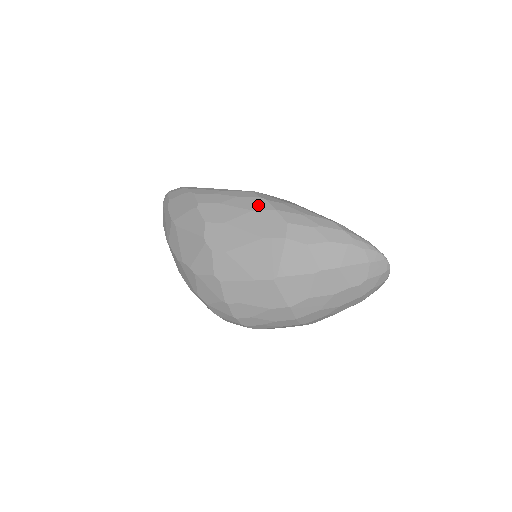
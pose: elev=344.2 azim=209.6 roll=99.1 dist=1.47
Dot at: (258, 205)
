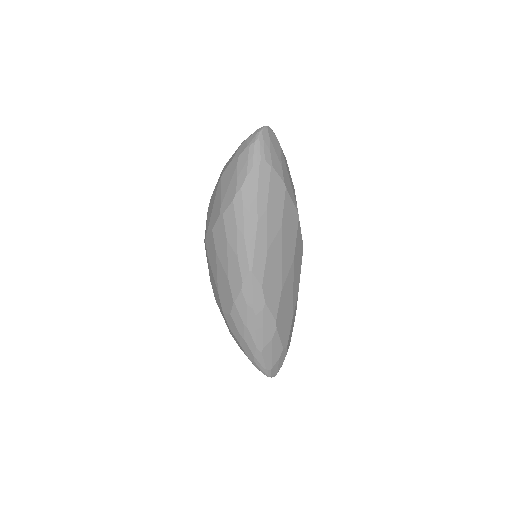
Dot at: (234, 283)
